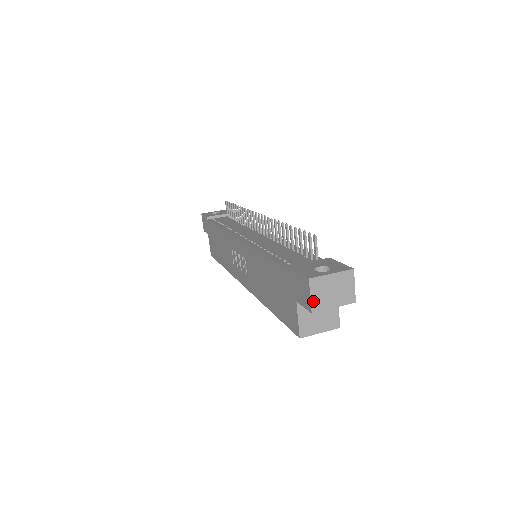
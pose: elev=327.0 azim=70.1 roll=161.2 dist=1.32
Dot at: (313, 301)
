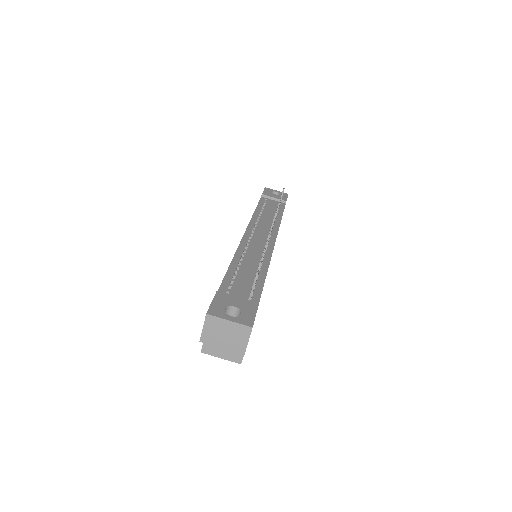
Dot at: (204, 333)
